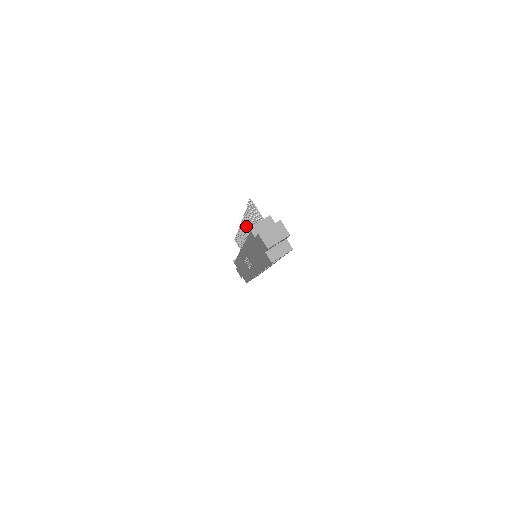
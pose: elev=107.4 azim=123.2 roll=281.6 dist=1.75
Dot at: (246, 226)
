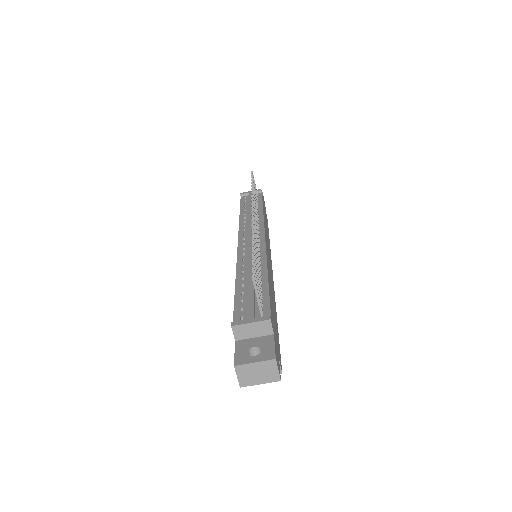
Dot at: occluded
